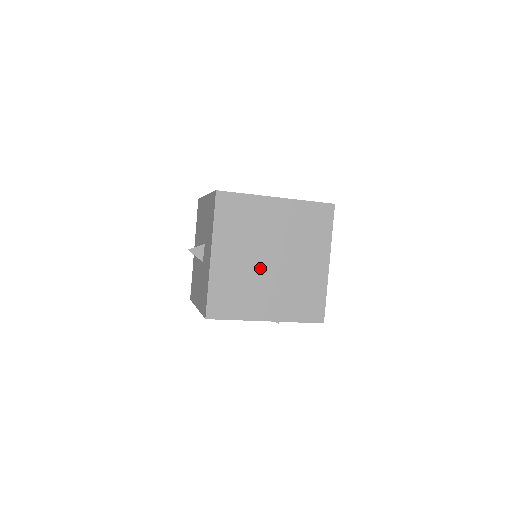
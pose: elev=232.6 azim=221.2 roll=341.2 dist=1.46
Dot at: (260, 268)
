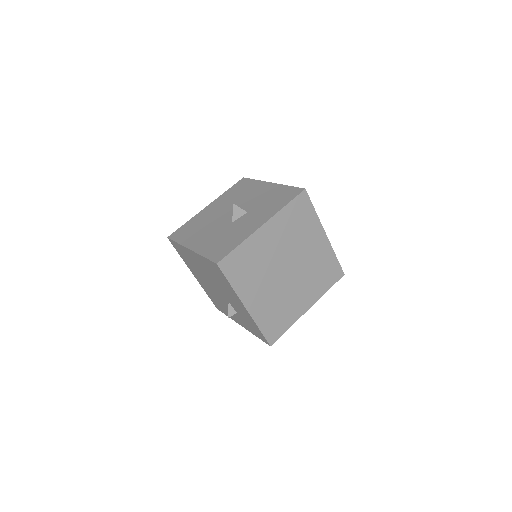
Dot at: (277, 267)
